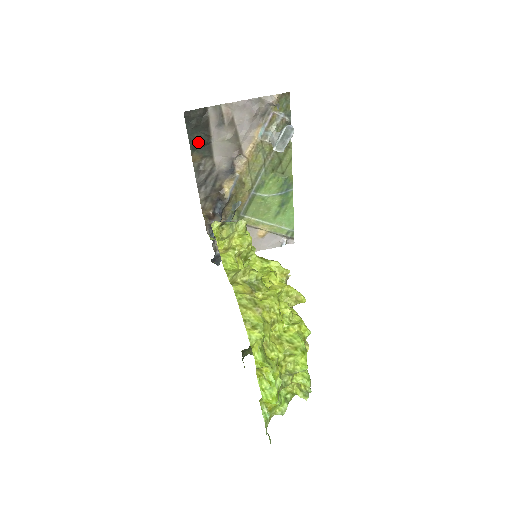
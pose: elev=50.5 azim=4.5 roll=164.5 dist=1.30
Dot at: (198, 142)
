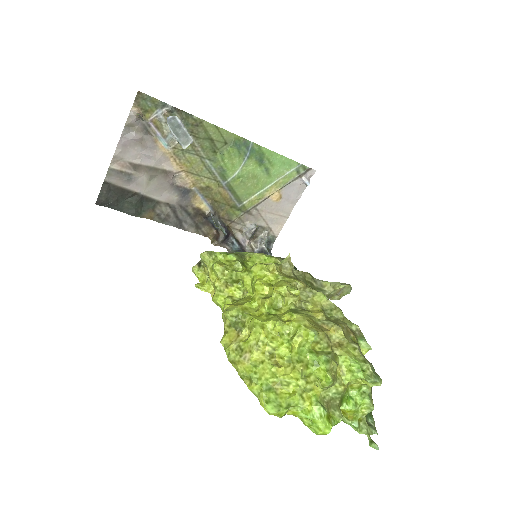
Dot at: (134, 206)
